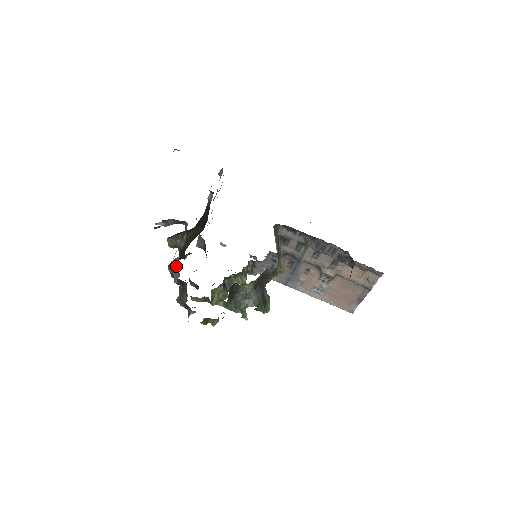
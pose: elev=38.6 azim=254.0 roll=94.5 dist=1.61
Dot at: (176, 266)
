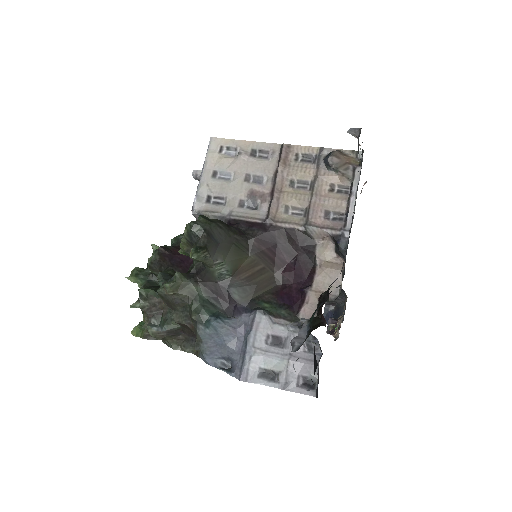
Dot at: (227, 347)
